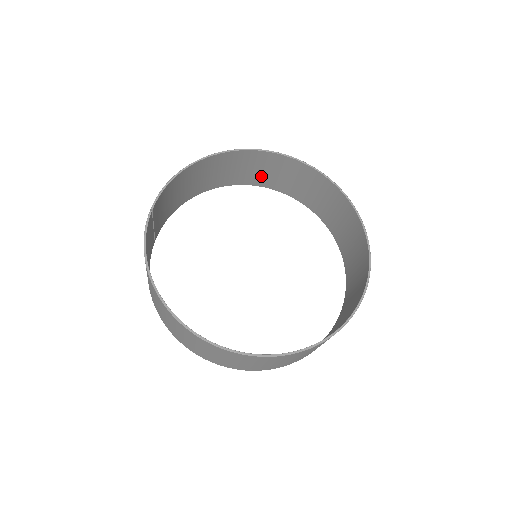
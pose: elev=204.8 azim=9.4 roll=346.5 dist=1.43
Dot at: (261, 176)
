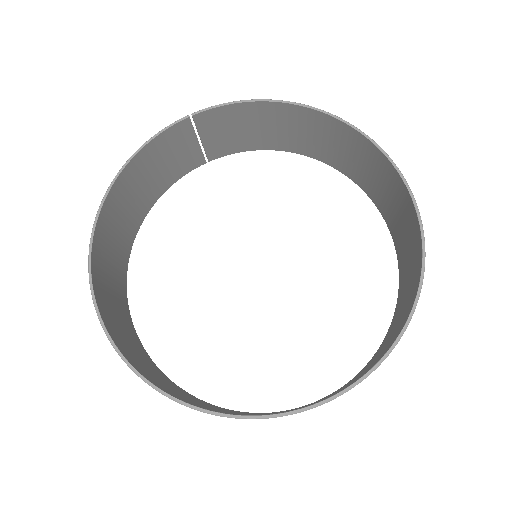
Dot at: (373, 185)
